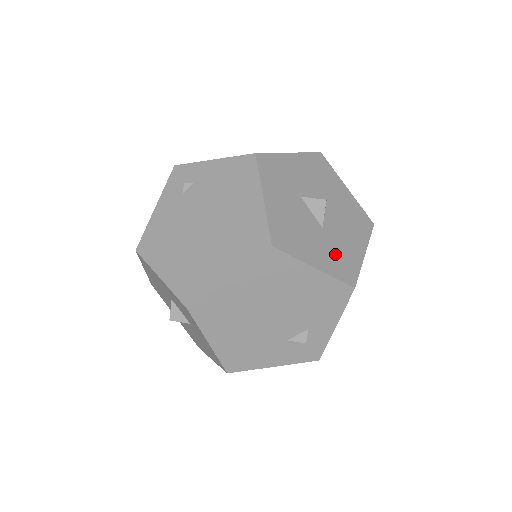
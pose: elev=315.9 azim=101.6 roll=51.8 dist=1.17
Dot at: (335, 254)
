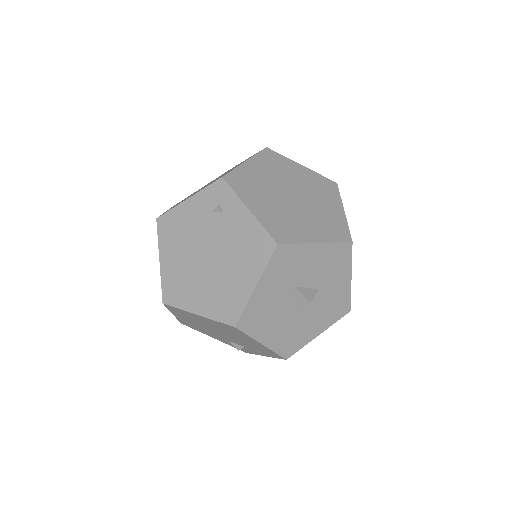
Dot at: (289, 334)
